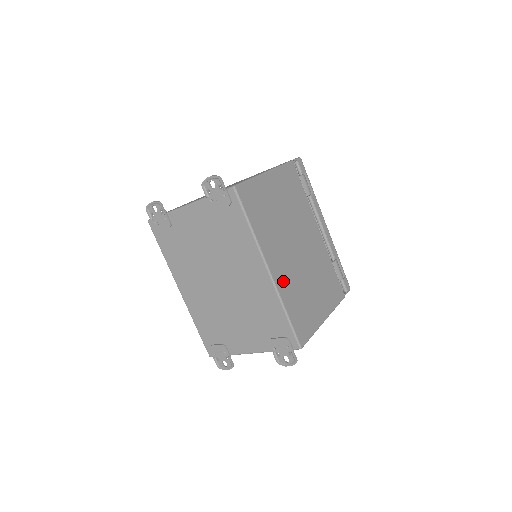
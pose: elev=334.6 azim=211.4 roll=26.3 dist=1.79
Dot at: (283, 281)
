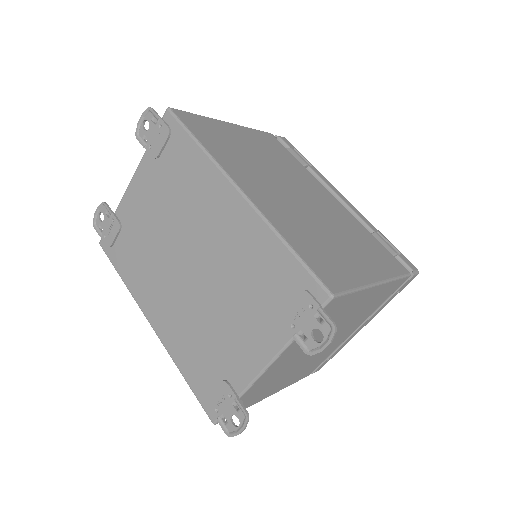
Dot at: (272, 210)
